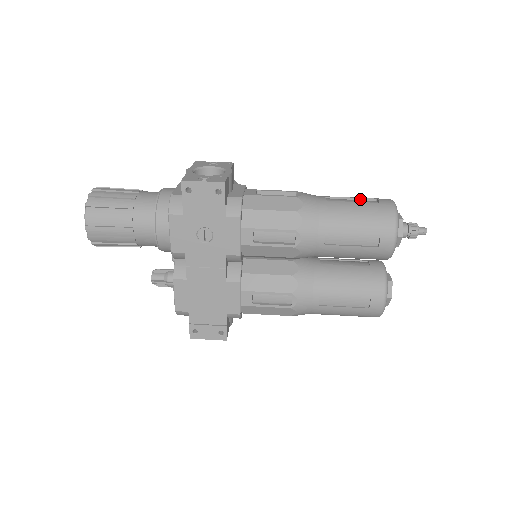
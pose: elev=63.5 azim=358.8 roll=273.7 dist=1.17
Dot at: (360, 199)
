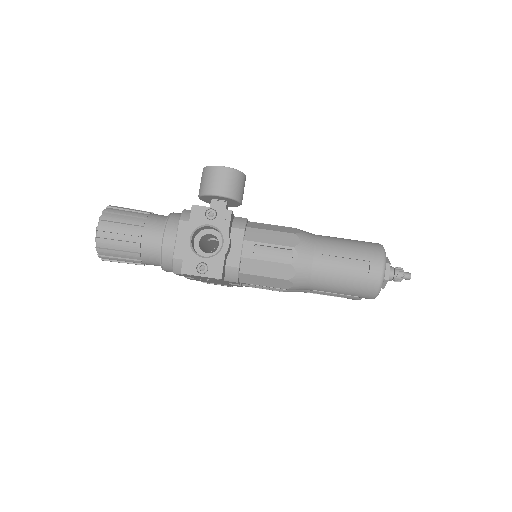
Dot at: (354, 259)
